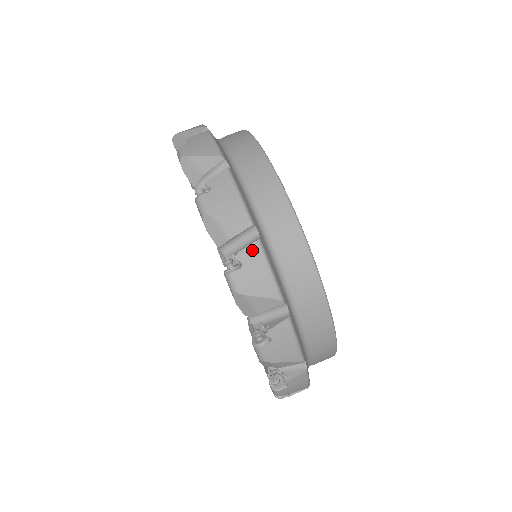
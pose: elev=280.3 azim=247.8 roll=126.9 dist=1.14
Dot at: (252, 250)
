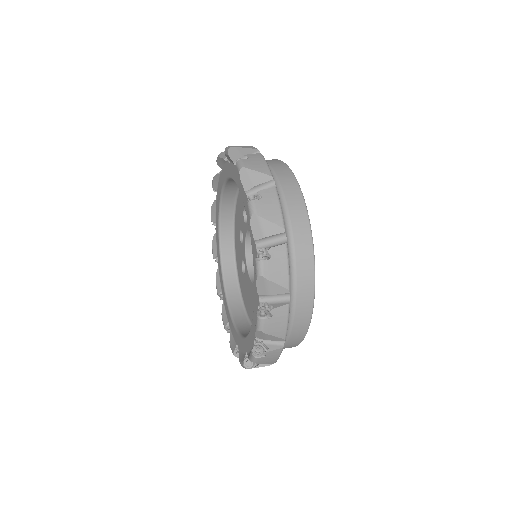
Dot at: occluded
